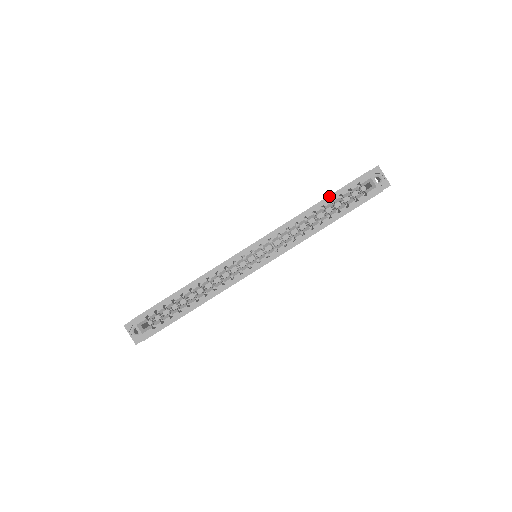
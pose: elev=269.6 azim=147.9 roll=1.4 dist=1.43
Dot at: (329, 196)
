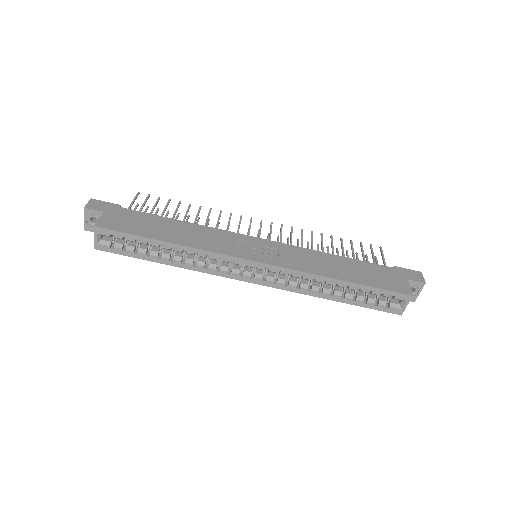
Dot at: (361, 285)
